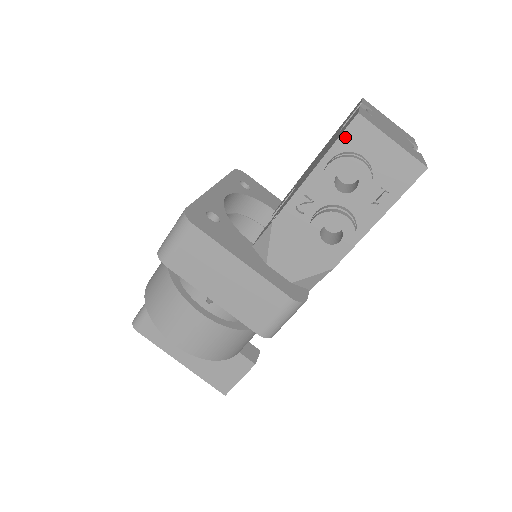
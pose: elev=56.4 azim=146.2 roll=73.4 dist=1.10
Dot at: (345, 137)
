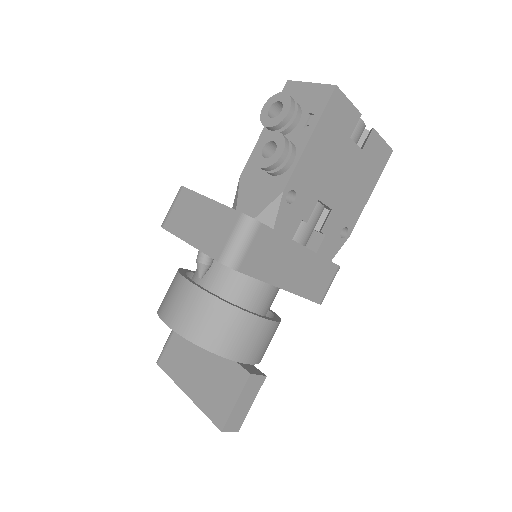
Dot at: occluded
